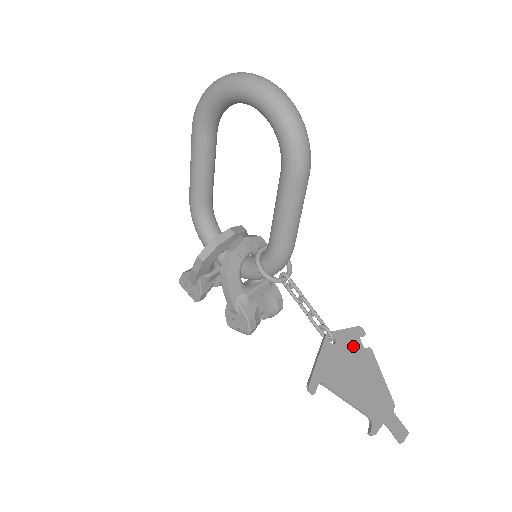
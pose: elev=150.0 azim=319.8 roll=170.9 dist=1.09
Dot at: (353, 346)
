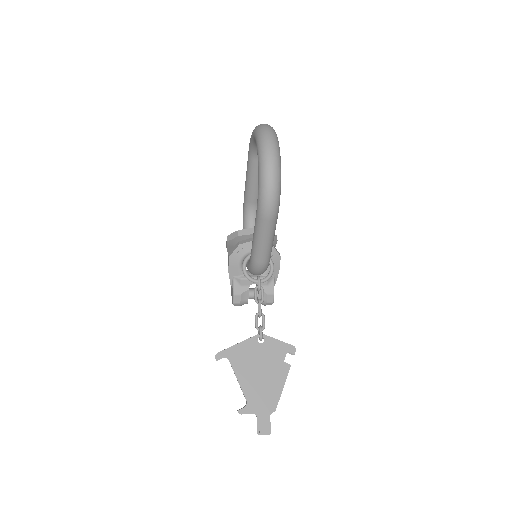
Dot at: (275, 354)
